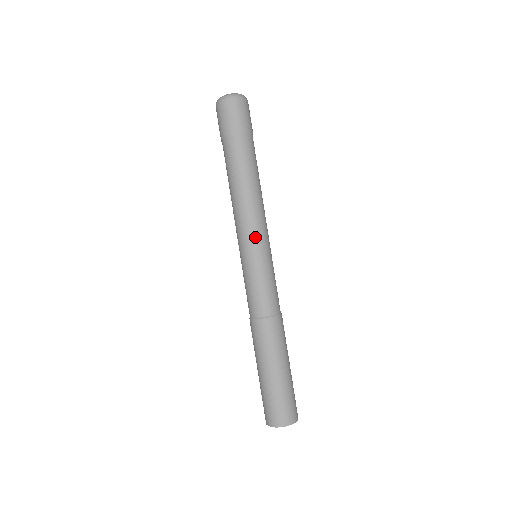
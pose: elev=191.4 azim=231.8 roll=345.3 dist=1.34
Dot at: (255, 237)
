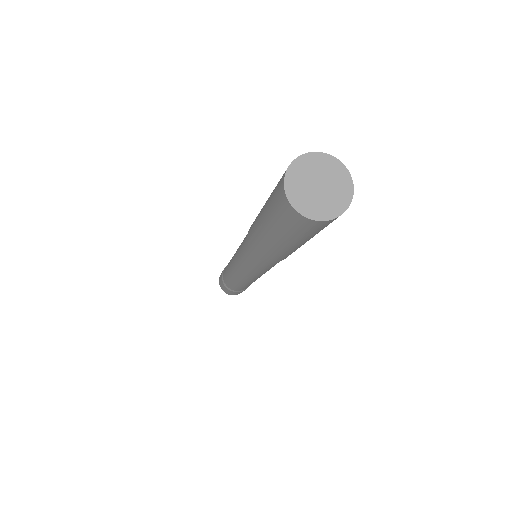
Dot at: occluded
